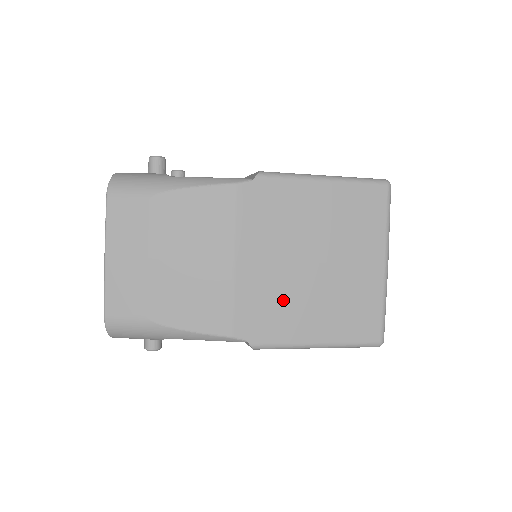
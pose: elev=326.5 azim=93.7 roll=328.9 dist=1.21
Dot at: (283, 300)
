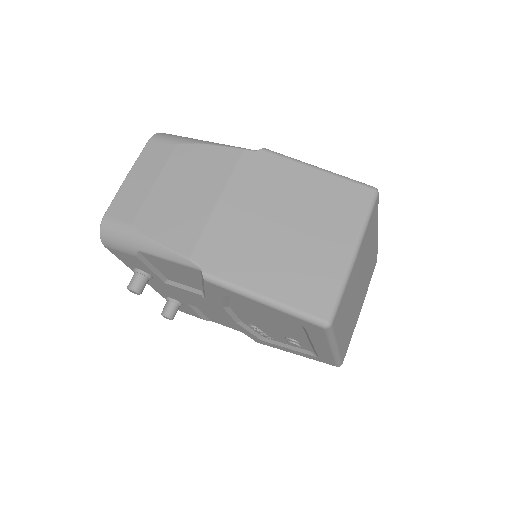
Dot at: (246, 246)
